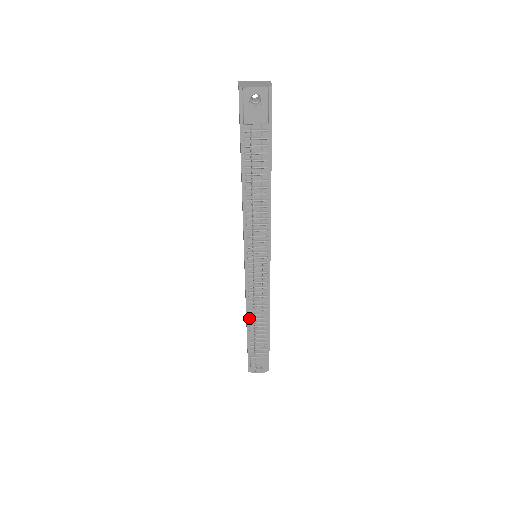
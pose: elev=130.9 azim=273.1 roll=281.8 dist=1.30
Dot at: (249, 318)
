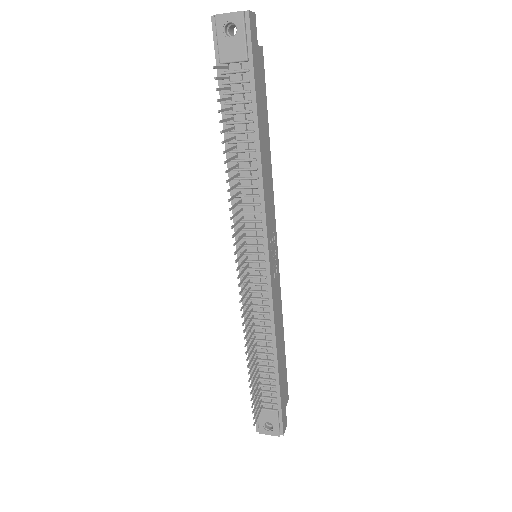
Dot at: occluded
